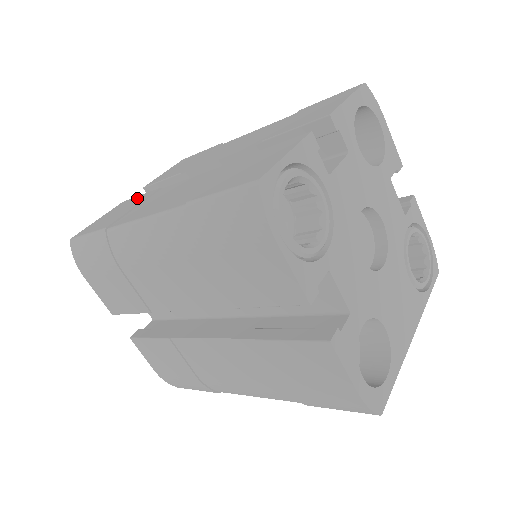
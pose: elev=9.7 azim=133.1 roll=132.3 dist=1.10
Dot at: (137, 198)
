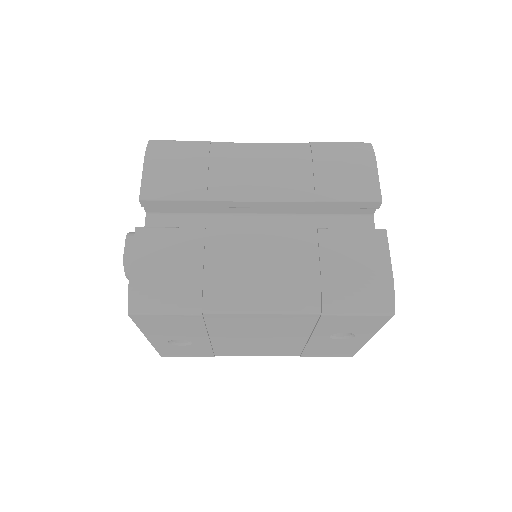
Dot at: occluded
